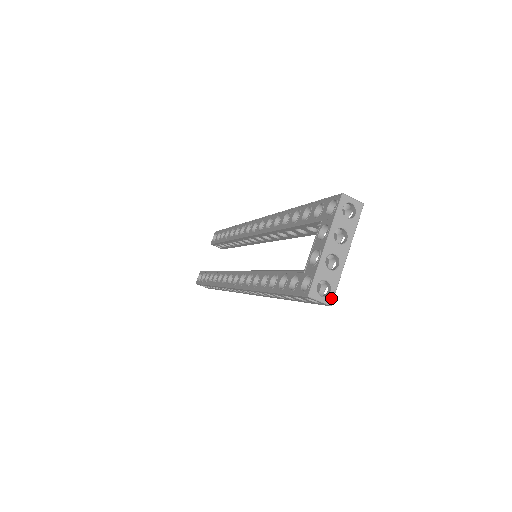
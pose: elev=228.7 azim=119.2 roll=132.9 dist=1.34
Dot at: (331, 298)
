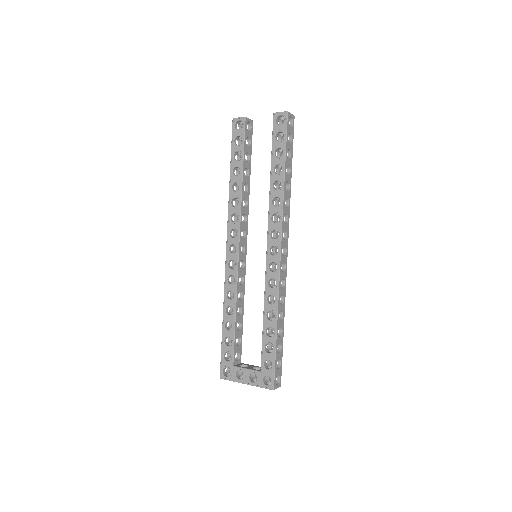
Dot at: occluded
